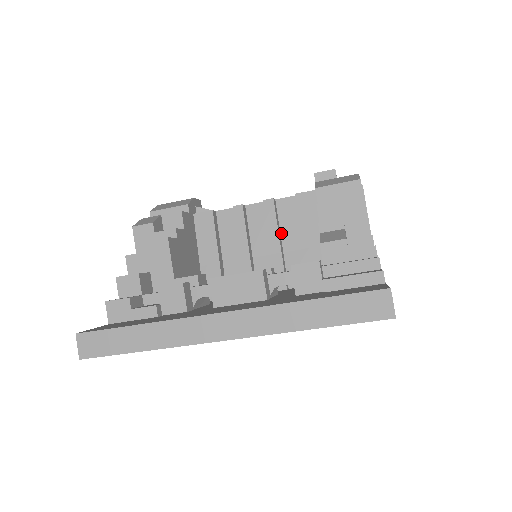
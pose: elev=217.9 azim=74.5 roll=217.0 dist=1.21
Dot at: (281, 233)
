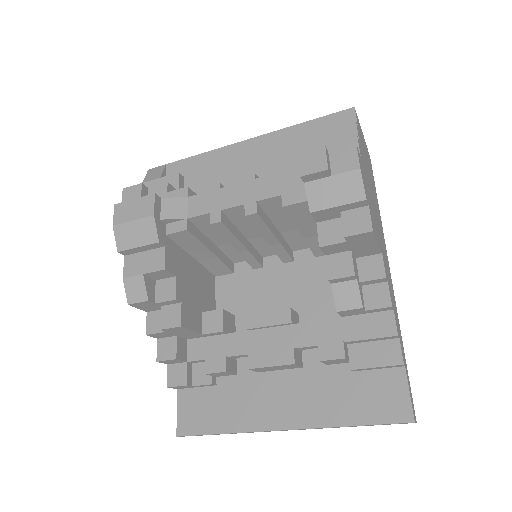
Dot at: (273, 222)
